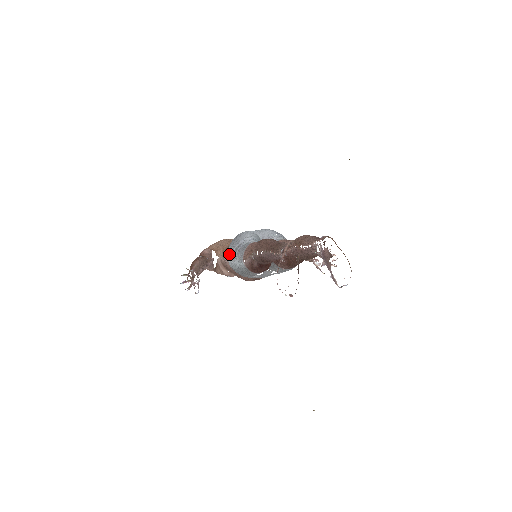
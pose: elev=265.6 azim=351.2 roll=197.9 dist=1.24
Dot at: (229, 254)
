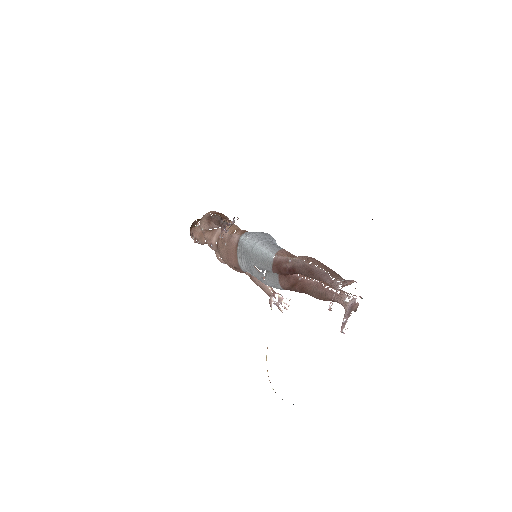
Dot at: (254, 238)
